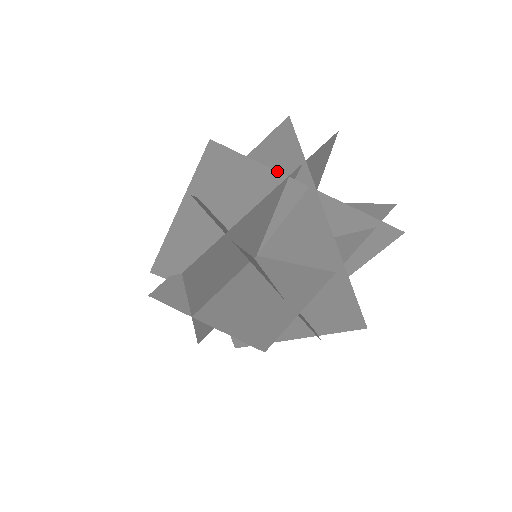
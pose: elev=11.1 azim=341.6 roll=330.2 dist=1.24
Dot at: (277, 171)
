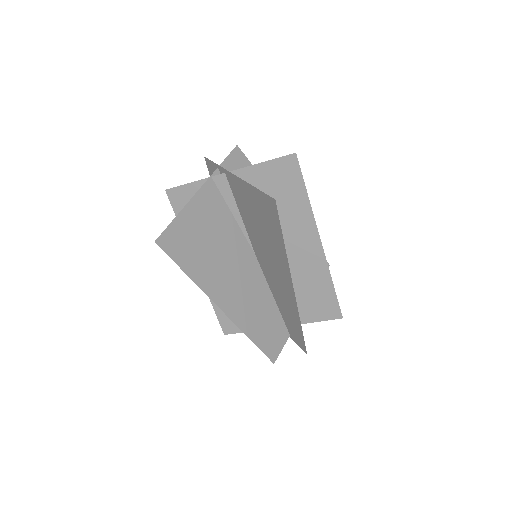
Dot at: (204, 179)
